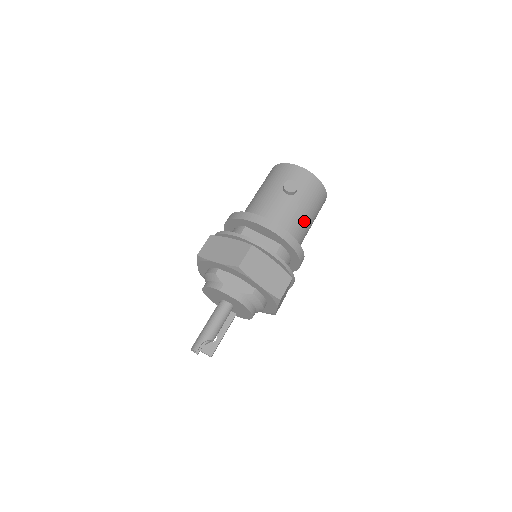
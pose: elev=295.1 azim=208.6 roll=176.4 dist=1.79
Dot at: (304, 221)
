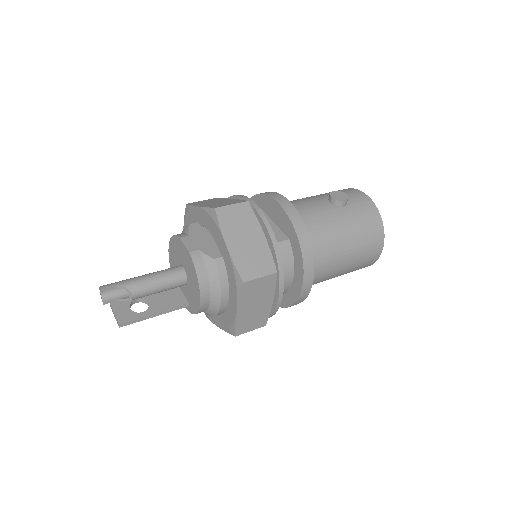
Dot at: (336, 241)
